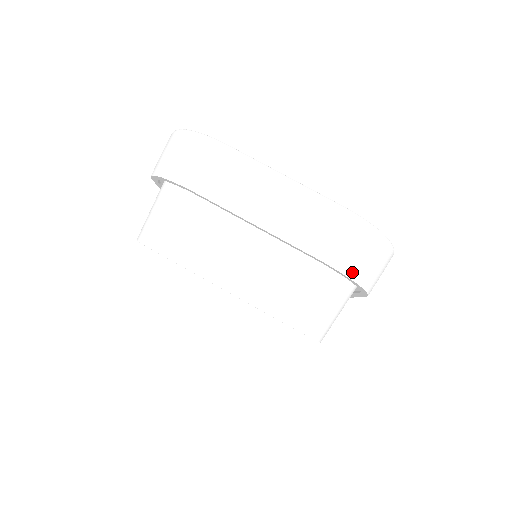
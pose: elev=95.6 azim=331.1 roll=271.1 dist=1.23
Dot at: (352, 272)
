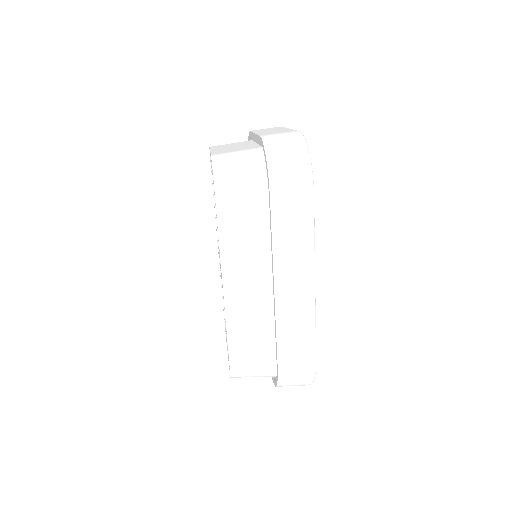
Dot at: (269, 146)
